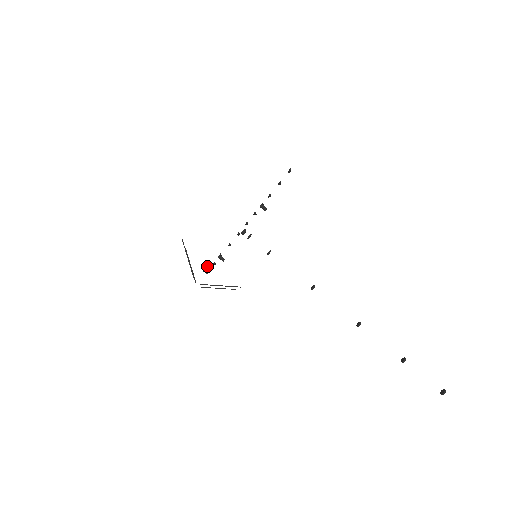
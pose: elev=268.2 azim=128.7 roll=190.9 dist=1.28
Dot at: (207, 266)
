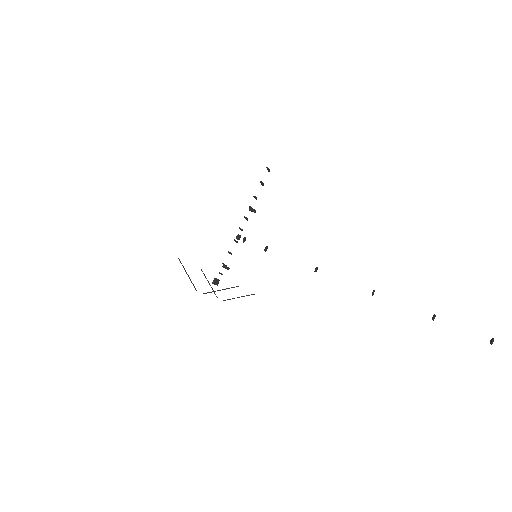
Dot at: (214, 278)
